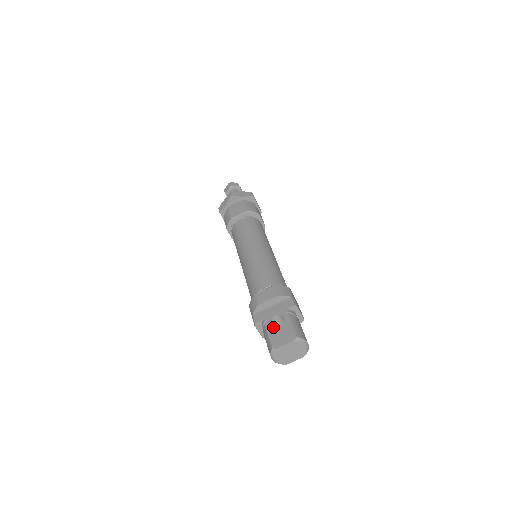
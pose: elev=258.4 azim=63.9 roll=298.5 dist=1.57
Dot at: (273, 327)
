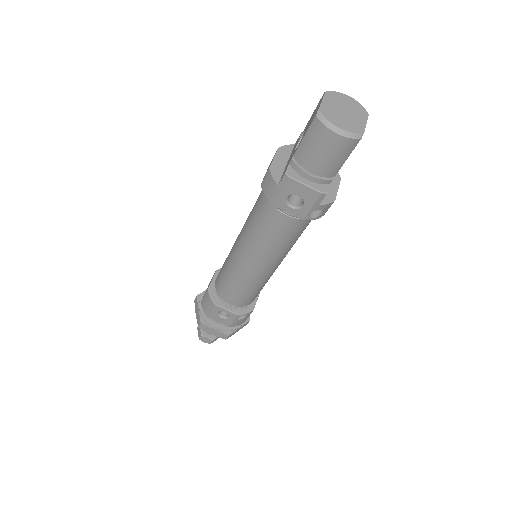
Dot at: (301, 139)
